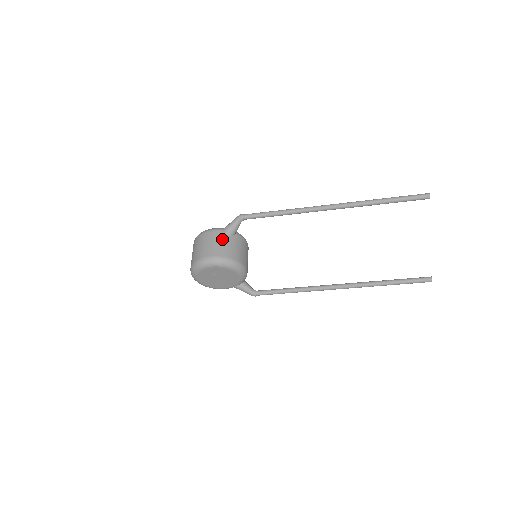
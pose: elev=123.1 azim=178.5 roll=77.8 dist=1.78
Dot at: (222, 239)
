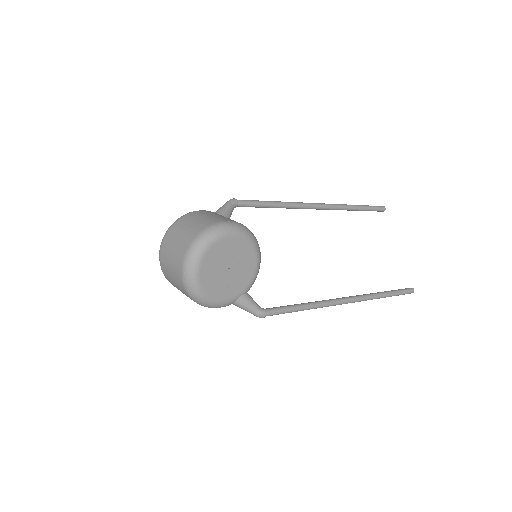
Dot at: occluded
